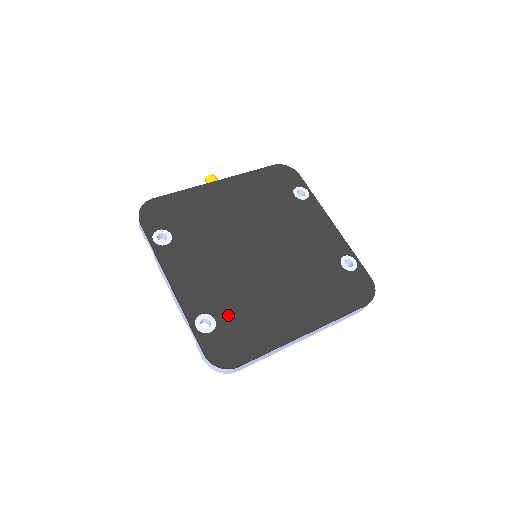
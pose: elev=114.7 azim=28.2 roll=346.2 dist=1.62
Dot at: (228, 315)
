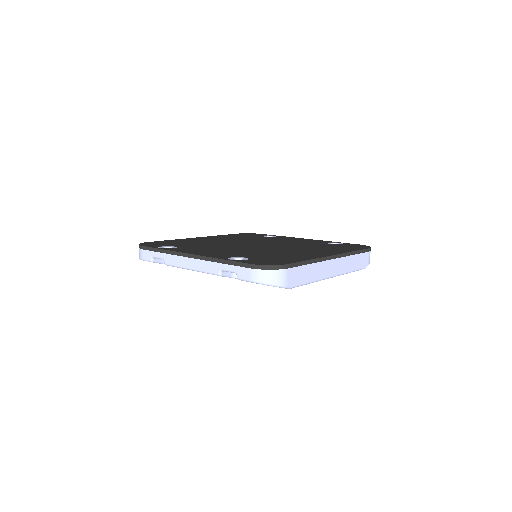
Dot at: (255, 256)
